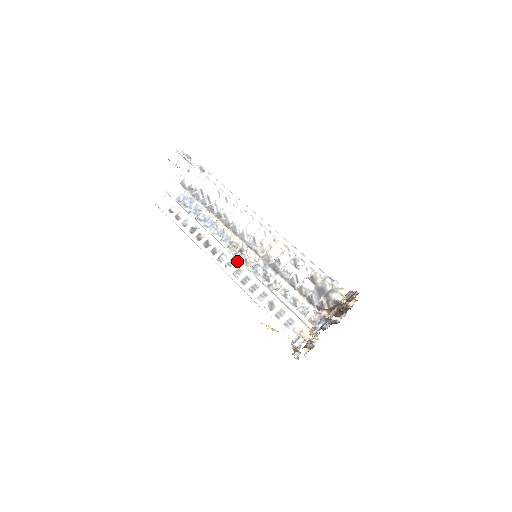
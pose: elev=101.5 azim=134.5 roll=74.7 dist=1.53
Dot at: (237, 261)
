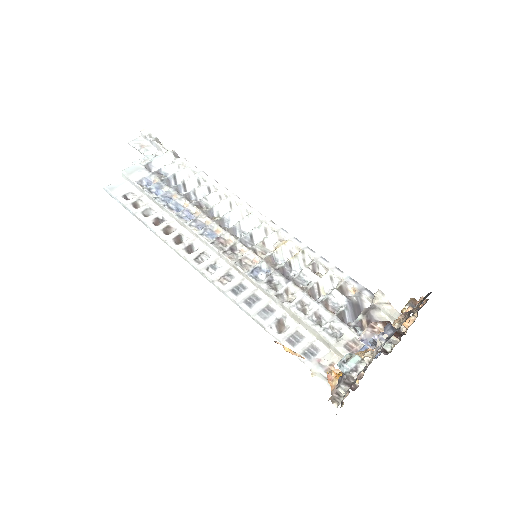
Dot at: (225, 263)
